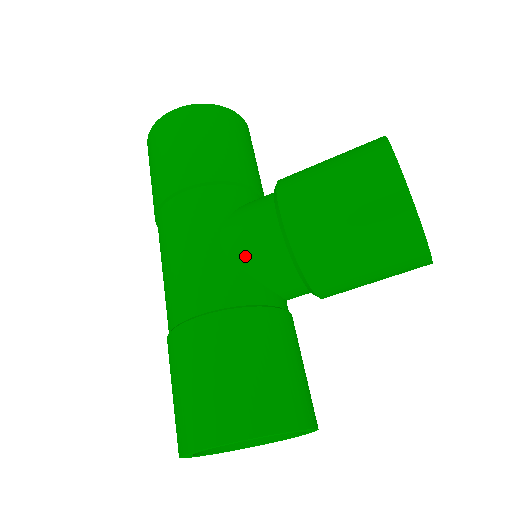
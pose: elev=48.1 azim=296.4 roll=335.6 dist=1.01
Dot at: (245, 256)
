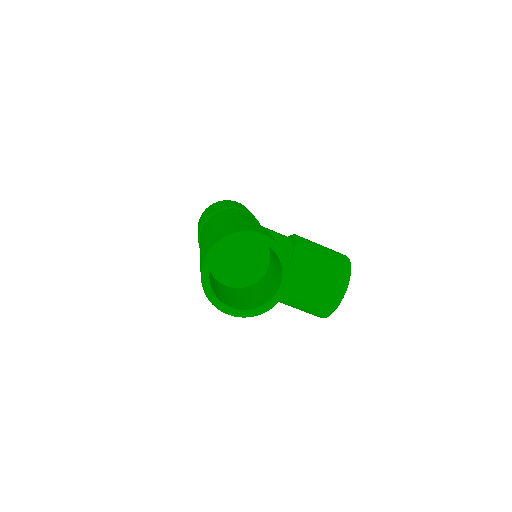
Dot at: (273, 235)
